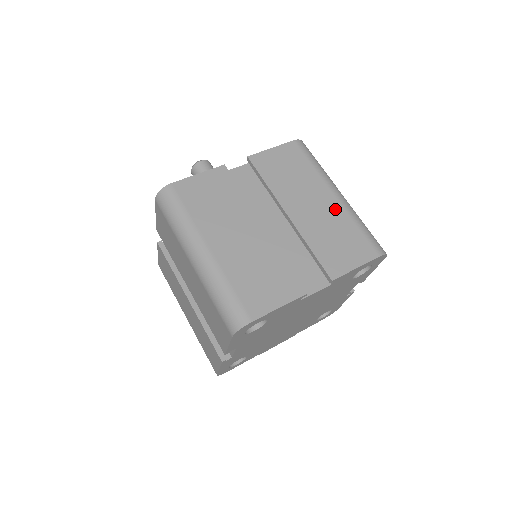
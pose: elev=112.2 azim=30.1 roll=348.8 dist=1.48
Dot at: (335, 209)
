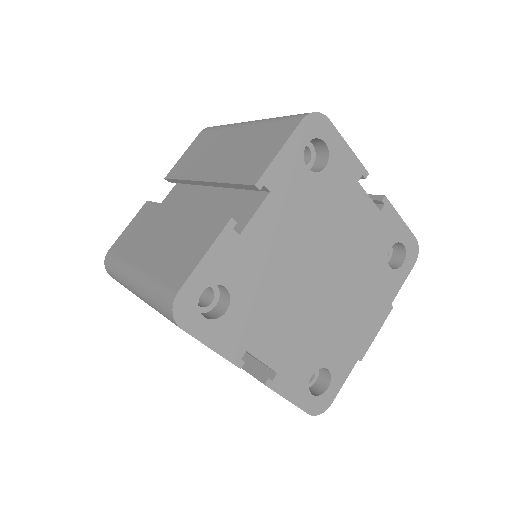
Dot at: (245, 134)
